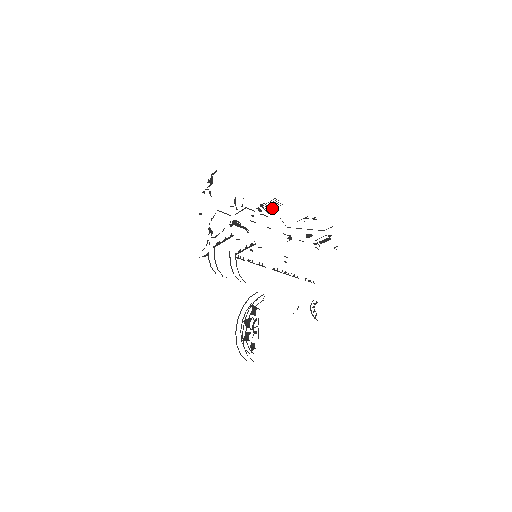
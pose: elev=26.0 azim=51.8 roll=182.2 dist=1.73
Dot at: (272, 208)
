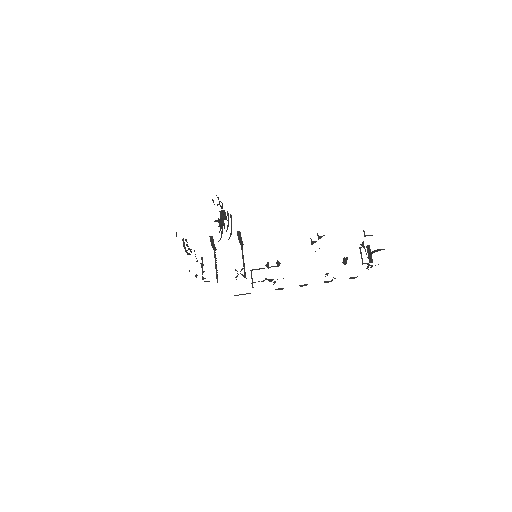
Dot at: occluded
